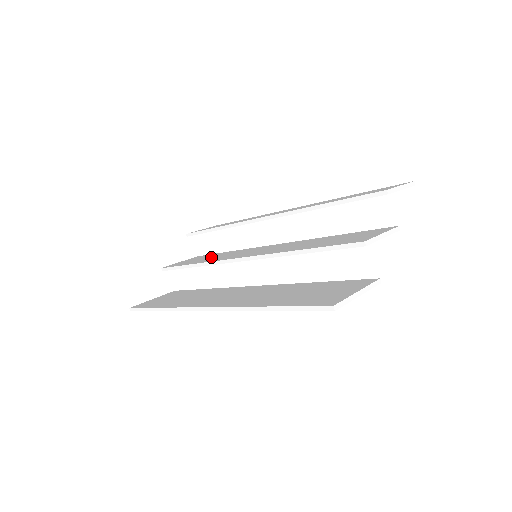
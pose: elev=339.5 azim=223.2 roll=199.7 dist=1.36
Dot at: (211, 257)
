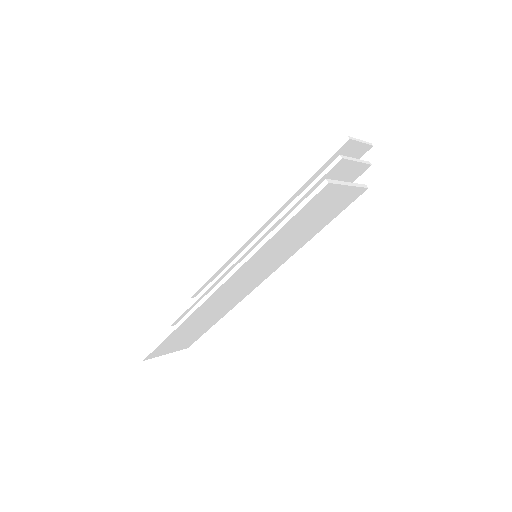
Dot at: occluded
